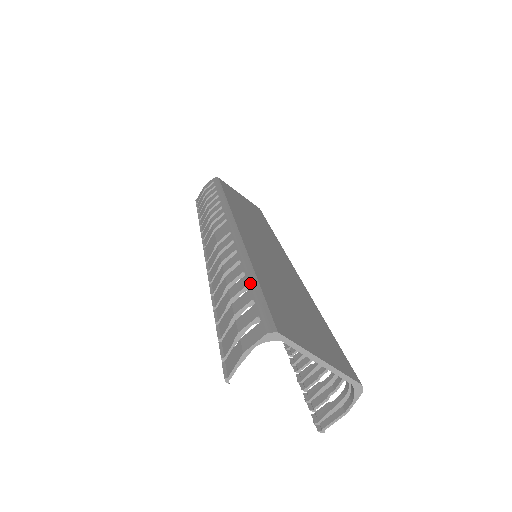
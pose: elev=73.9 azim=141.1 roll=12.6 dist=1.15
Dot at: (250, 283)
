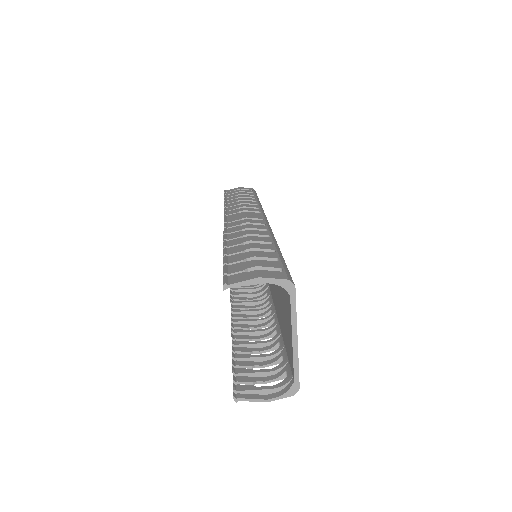
Dot at: (277, 250)
